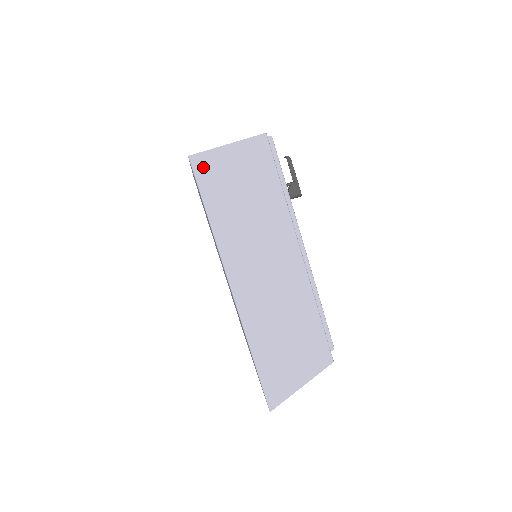
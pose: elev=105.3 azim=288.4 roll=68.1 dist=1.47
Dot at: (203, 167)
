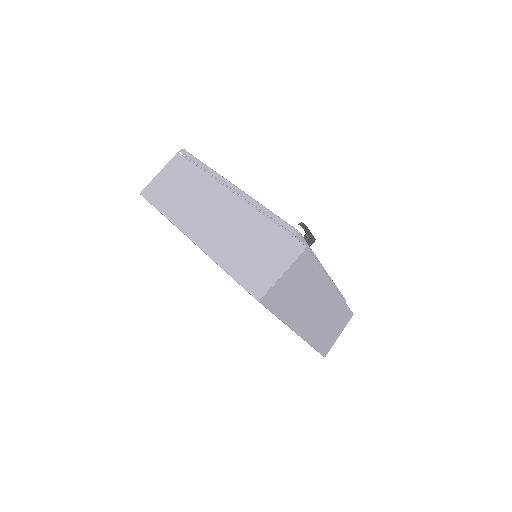
Dot at: (270, 299)
